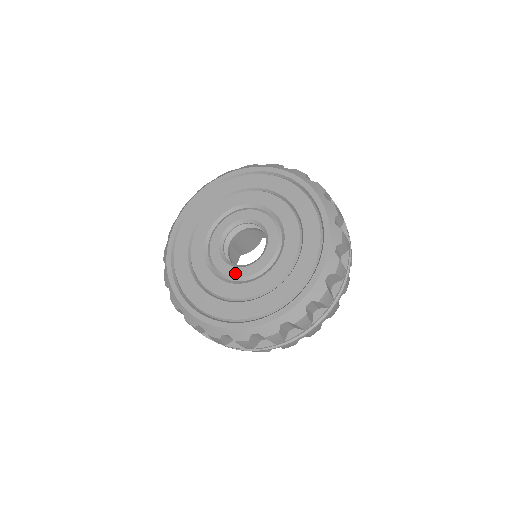
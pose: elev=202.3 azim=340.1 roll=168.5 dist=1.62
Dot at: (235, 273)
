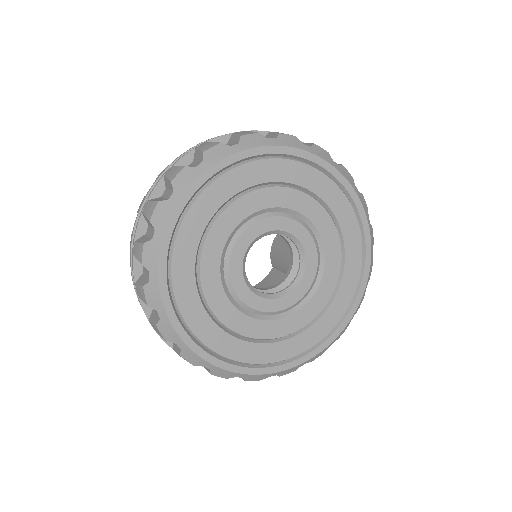
Dot at: (296, 297)
